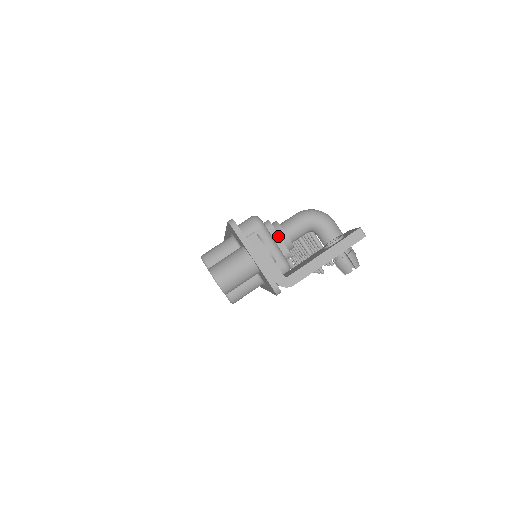
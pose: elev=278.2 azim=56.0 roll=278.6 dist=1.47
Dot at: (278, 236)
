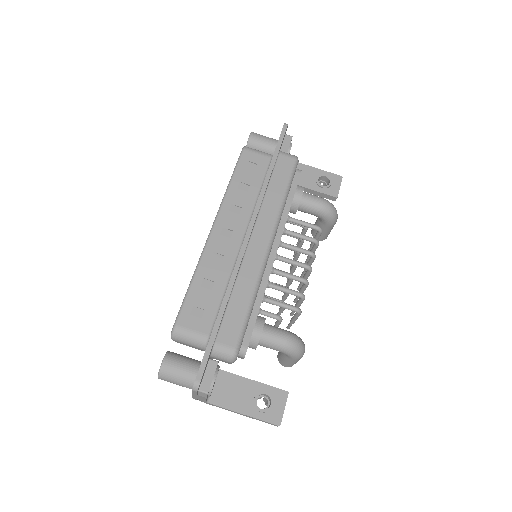
Dot at: (243, 358)
